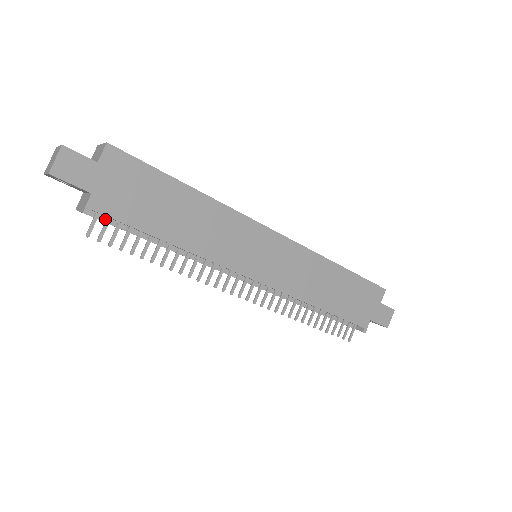
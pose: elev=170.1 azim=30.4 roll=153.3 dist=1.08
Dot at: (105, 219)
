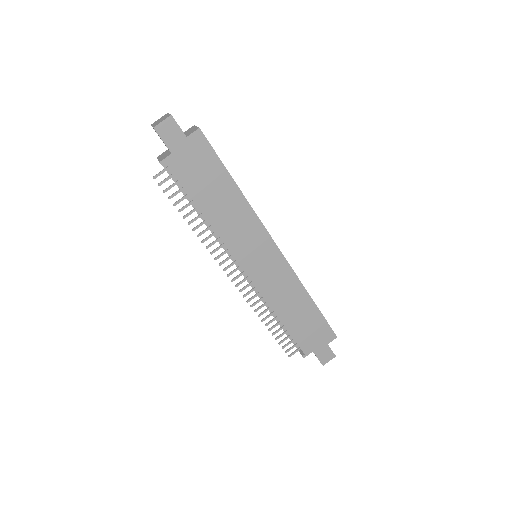
Dot at: (171, 174)
